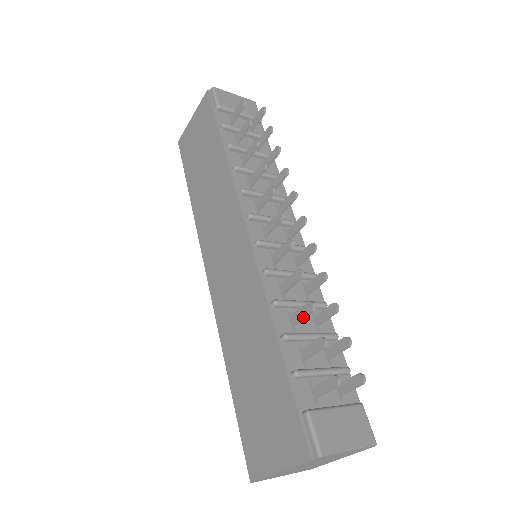
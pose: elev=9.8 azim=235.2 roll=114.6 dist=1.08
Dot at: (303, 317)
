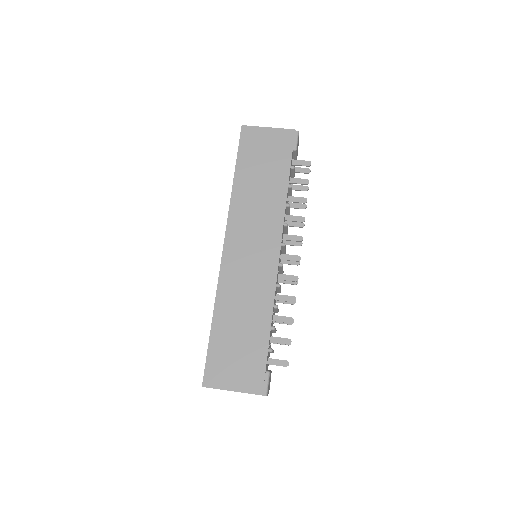
Dot at: (284, 322)
